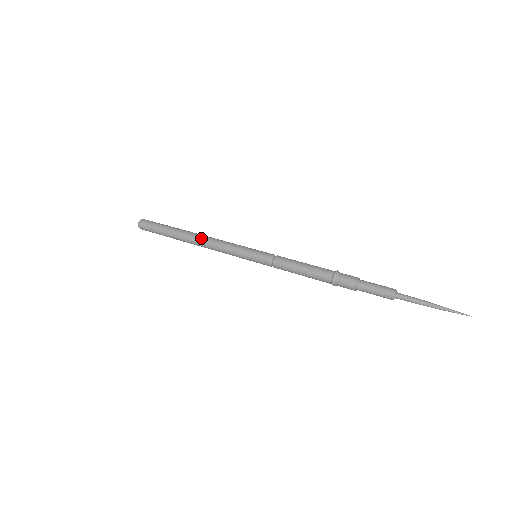
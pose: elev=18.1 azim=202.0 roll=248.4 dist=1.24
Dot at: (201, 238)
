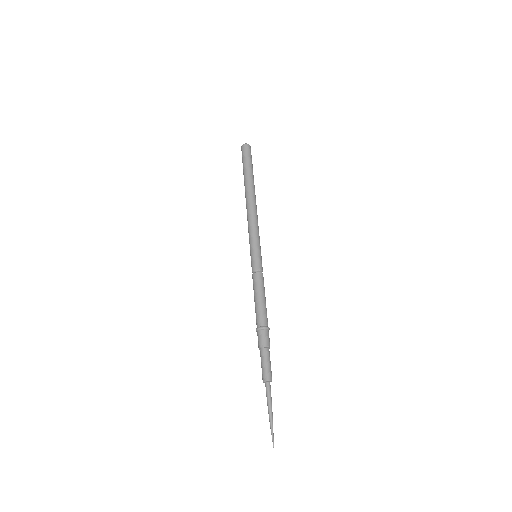
Dot at: (246, 205)
